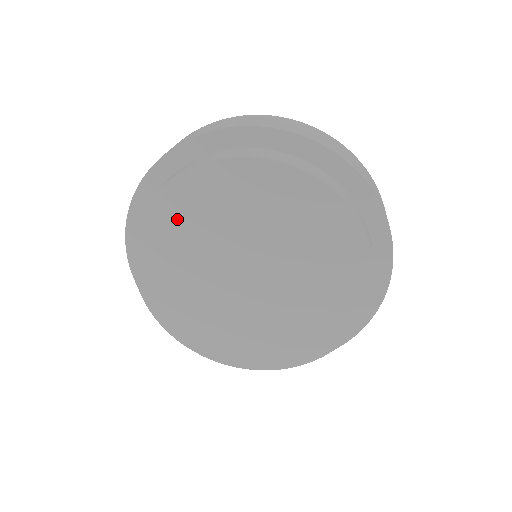
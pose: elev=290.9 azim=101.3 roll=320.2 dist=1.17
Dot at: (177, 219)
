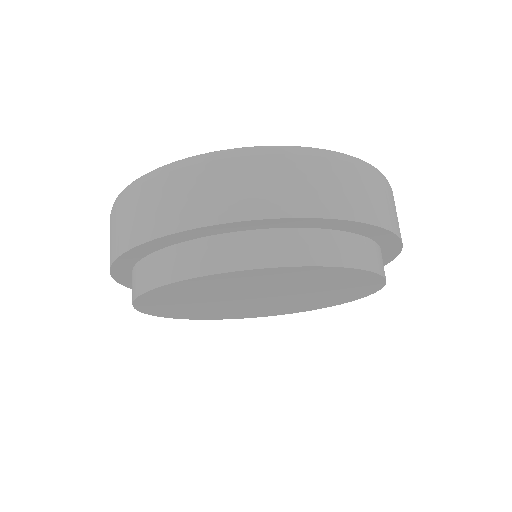
Dot at: (171, 298)
